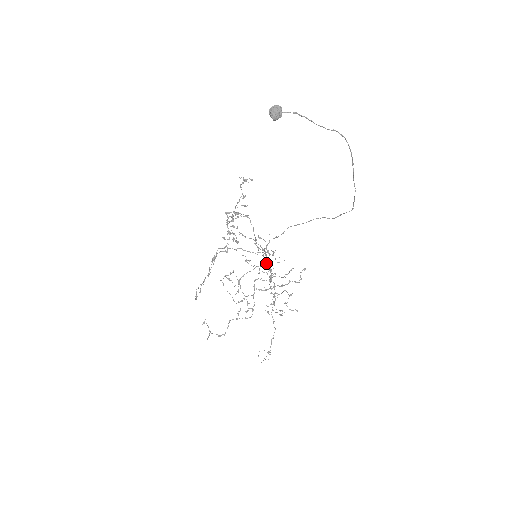
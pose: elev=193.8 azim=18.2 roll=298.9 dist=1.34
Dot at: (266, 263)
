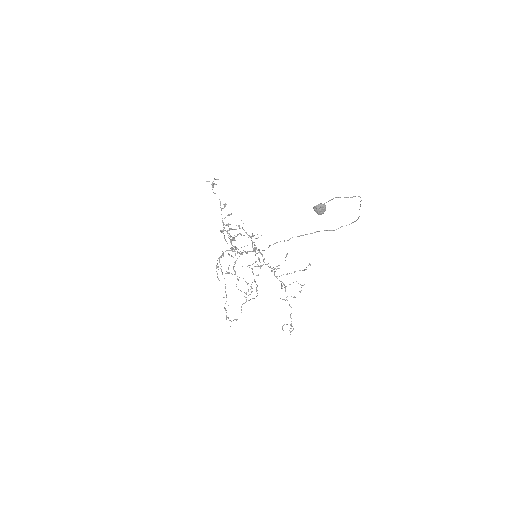
Dot at: (254, 249)
